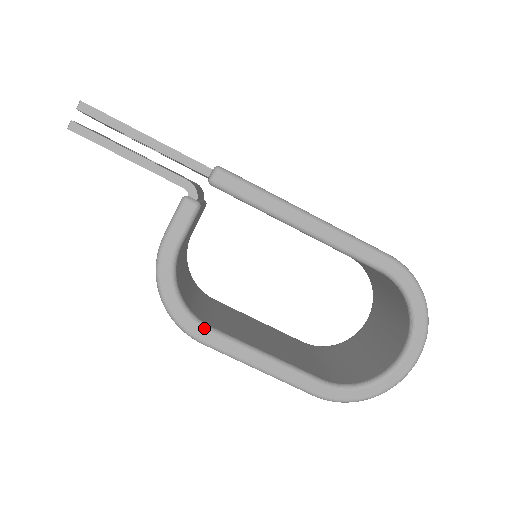
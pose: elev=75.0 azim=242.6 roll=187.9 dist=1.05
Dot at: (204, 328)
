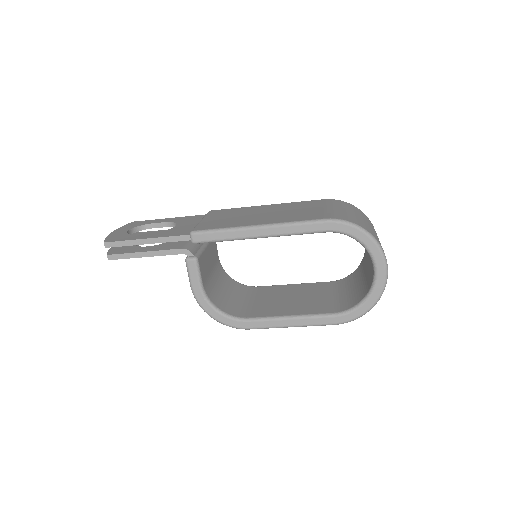
Dot at: (244, 321)
